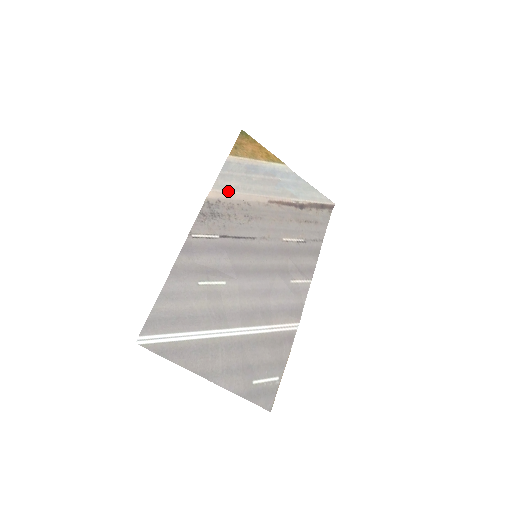
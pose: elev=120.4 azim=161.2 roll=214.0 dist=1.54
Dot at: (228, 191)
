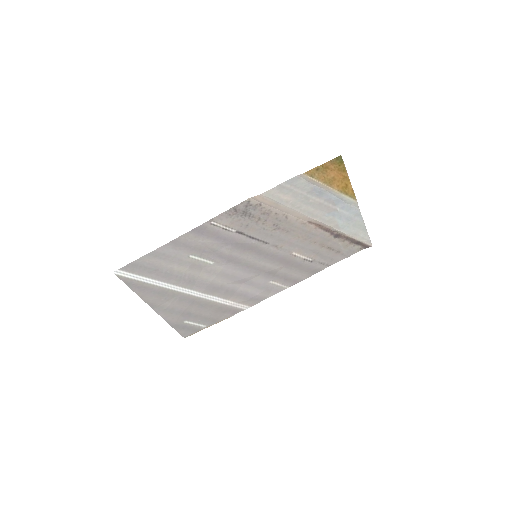
Dot at: (275, 201)
